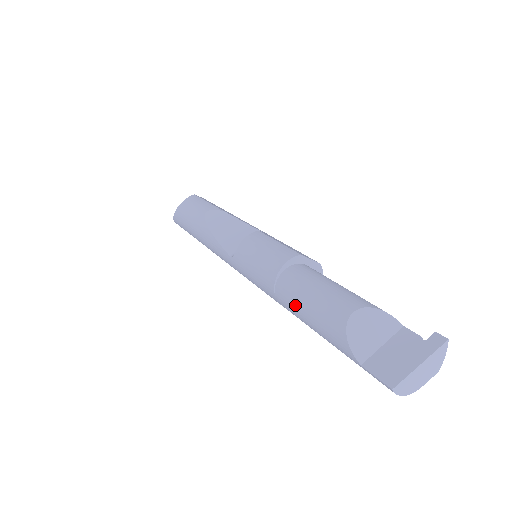
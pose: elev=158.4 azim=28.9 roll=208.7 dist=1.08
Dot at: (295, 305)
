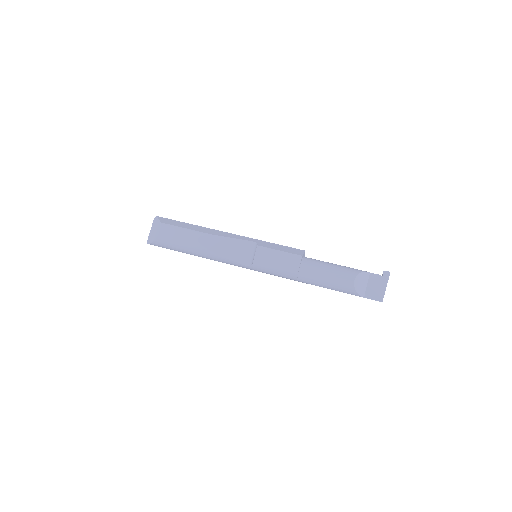
Dot at: (317, 284)
